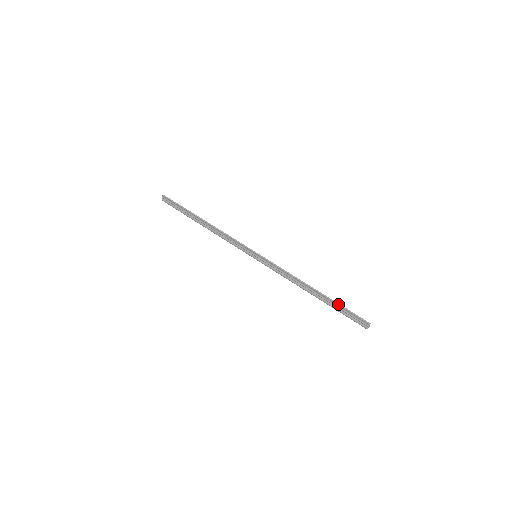
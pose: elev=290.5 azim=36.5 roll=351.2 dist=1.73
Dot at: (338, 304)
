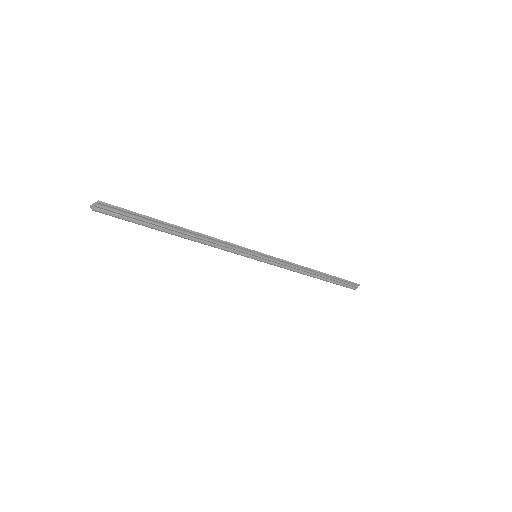
Dot at: (339, 278)
